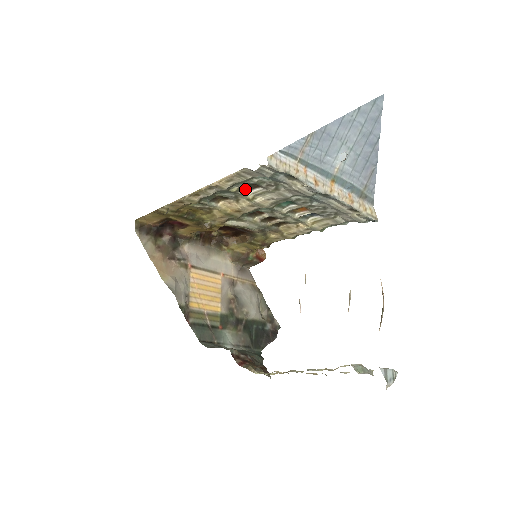
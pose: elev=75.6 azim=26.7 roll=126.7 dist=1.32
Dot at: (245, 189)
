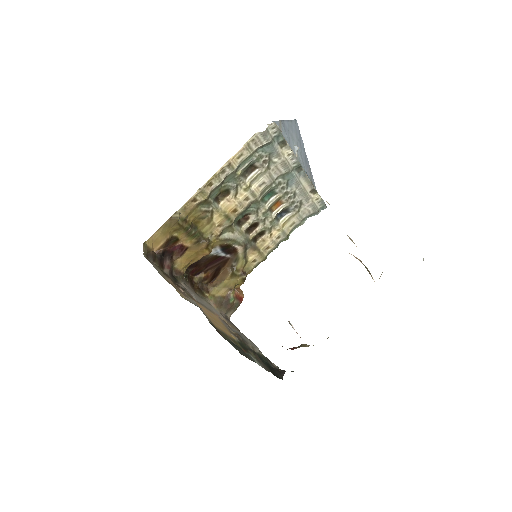
Dot at: (244, 175)
